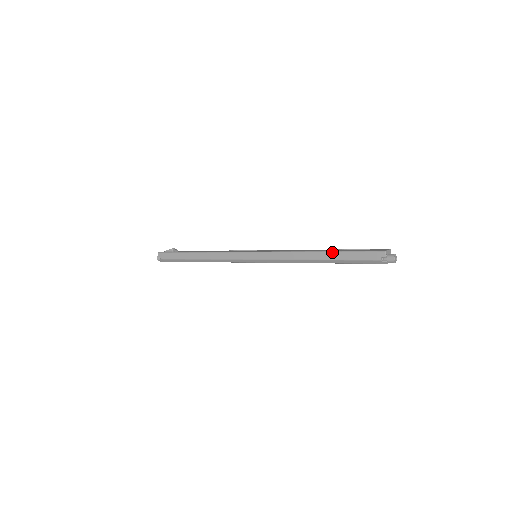
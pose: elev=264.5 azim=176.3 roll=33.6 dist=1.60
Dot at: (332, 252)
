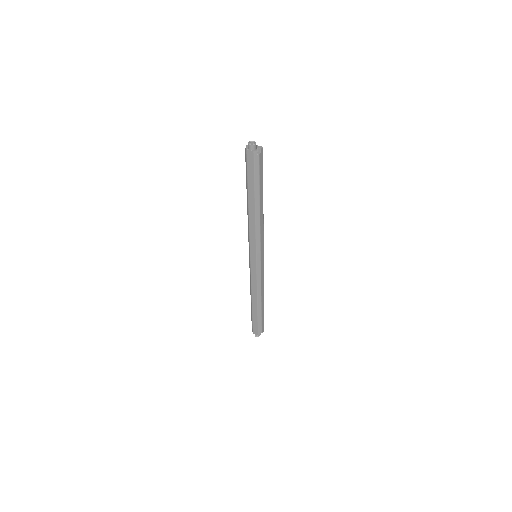
Dot at: occluded
